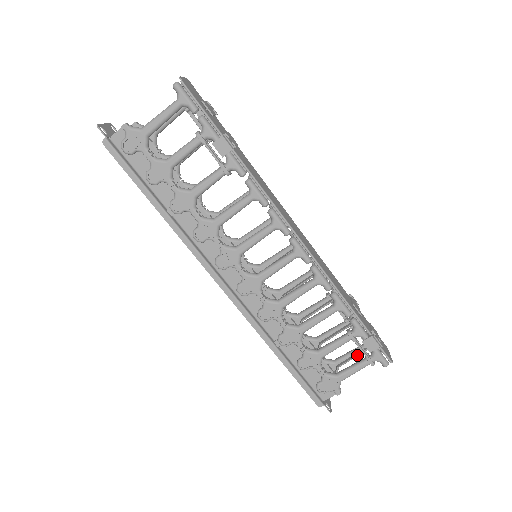
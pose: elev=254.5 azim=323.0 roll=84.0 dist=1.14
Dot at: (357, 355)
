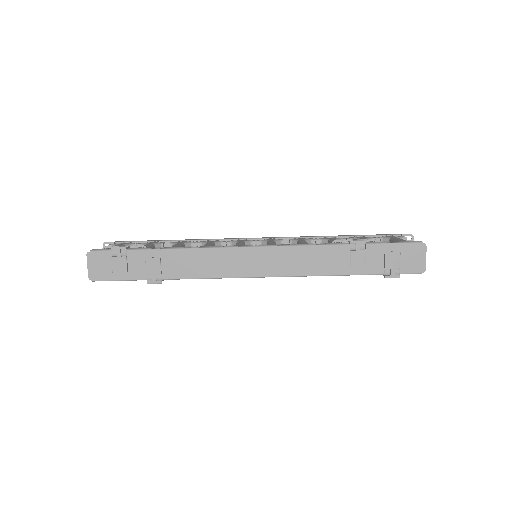
Dot at: occluded
